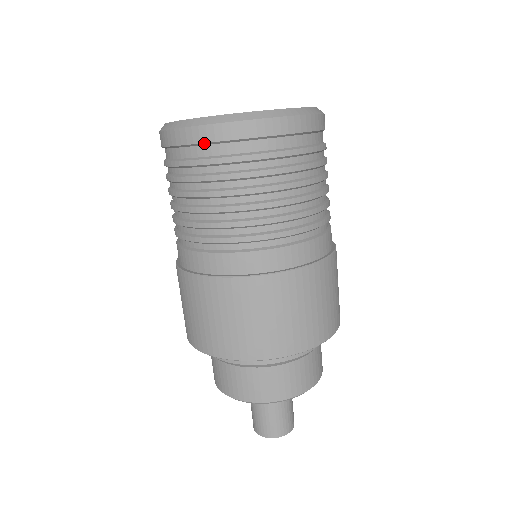
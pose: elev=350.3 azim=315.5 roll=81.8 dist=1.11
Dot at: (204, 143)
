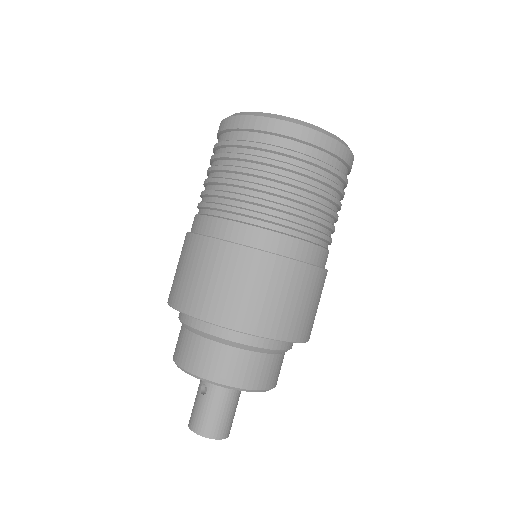
Dot at: (257, 130)
